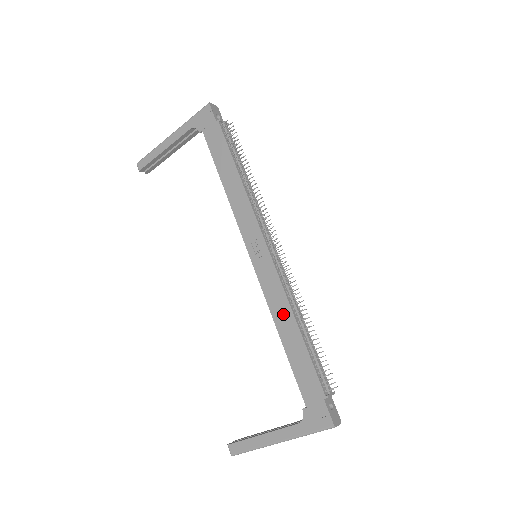
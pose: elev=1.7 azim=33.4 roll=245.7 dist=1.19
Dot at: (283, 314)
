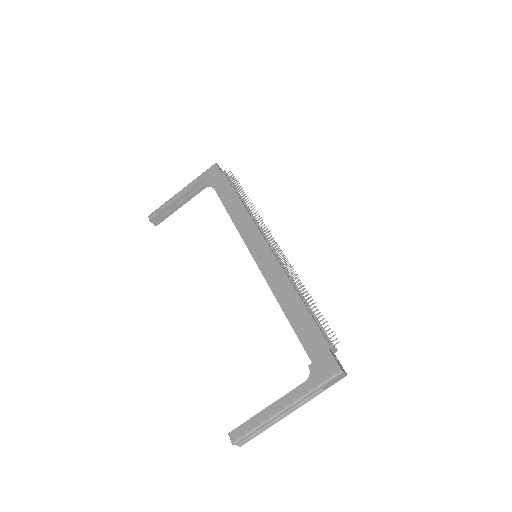
Dot at: (284, 289)
